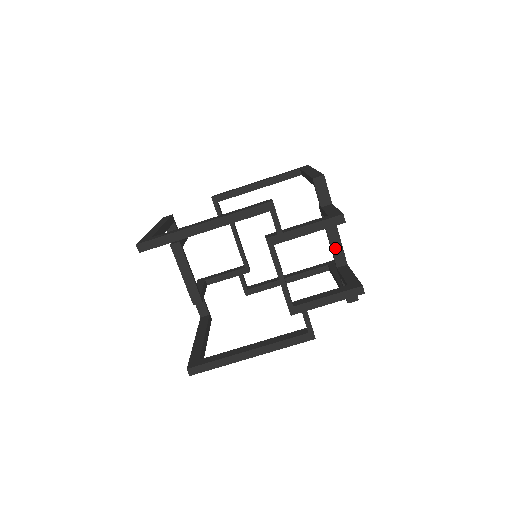
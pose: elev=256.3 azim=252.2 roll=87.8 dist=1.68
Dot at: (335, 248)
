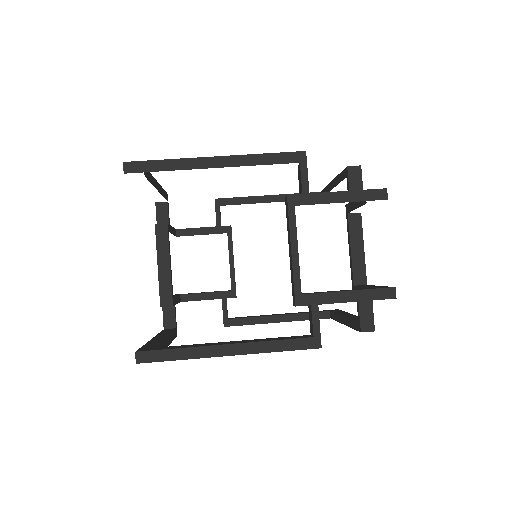
Dot at: (356, 260)
